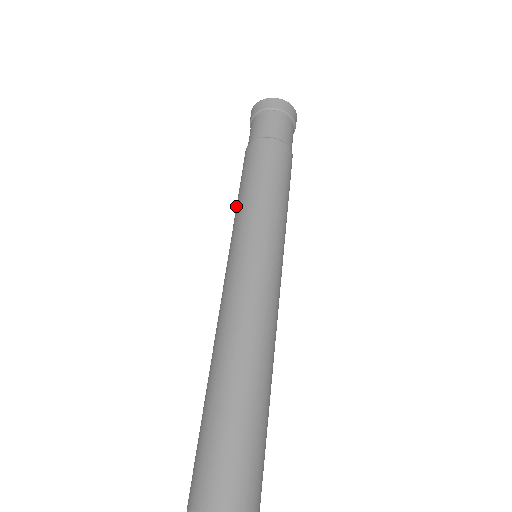
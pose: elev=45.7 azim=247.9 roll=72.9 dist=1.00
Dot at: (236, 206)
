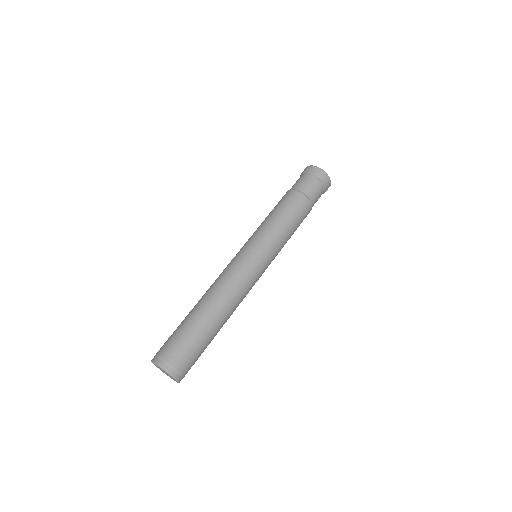
Dot at: (263, 222)
